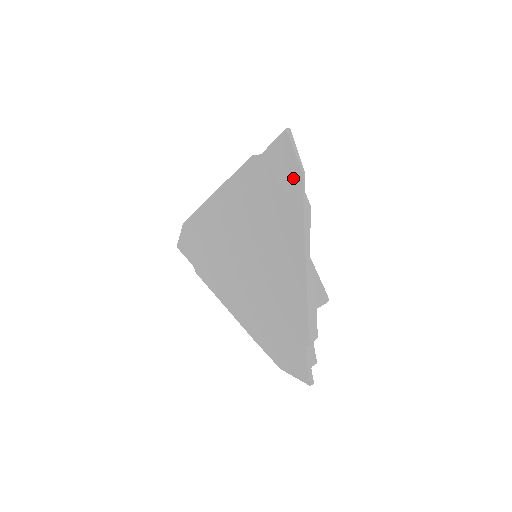
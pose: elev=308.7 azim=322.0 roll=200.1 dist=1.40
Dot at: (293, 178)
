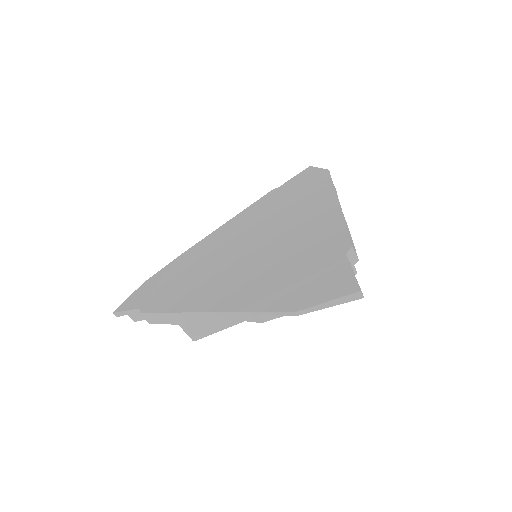
Dot at: (318, 175)
